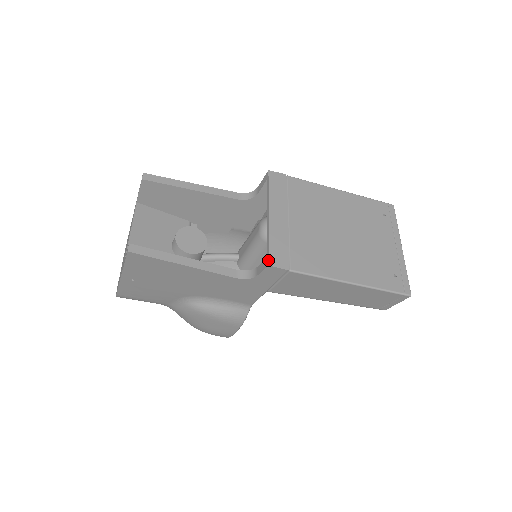
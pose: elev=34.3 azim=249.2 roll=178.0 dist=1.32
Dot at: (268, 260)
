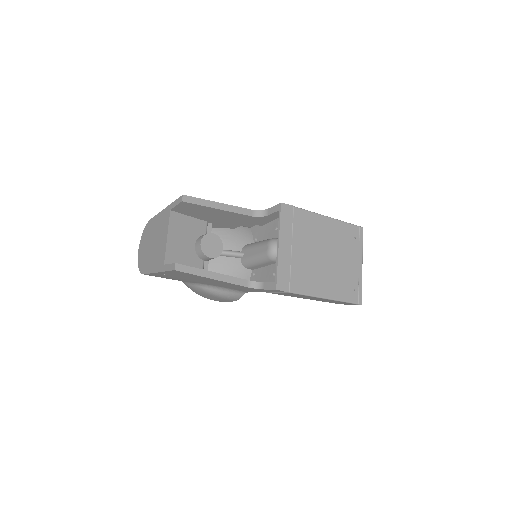
Dot at: (276, 285)
